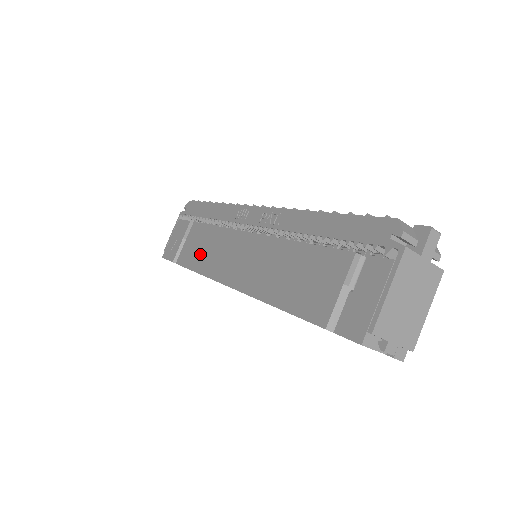
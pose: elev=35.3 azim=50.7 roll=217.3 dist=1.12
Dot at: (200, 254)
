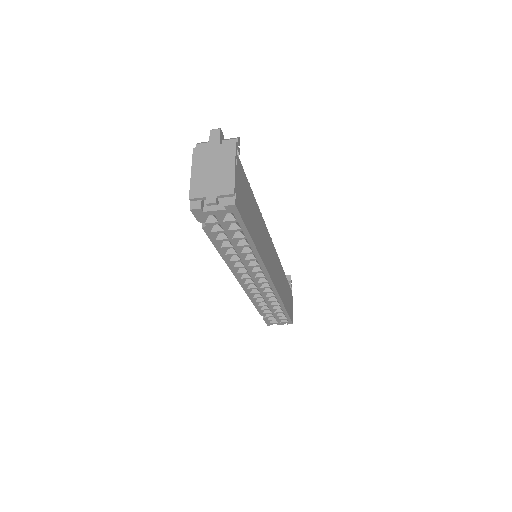
Dot at: occluded
